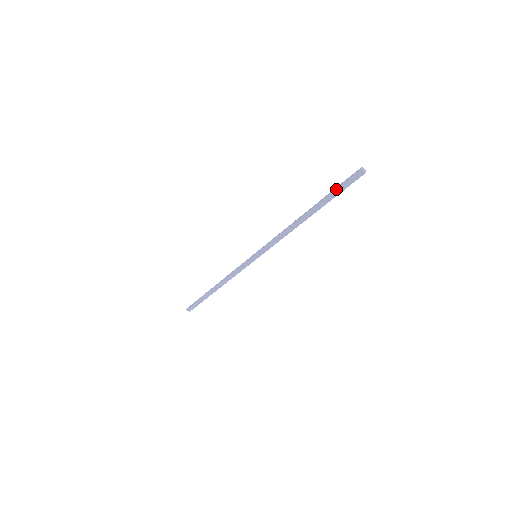
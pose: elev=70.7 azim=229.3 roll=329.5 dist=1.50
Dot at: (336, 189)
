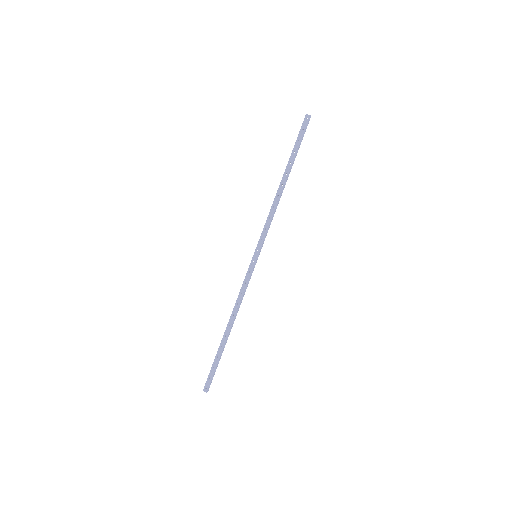
Dot at: (296, 141)
